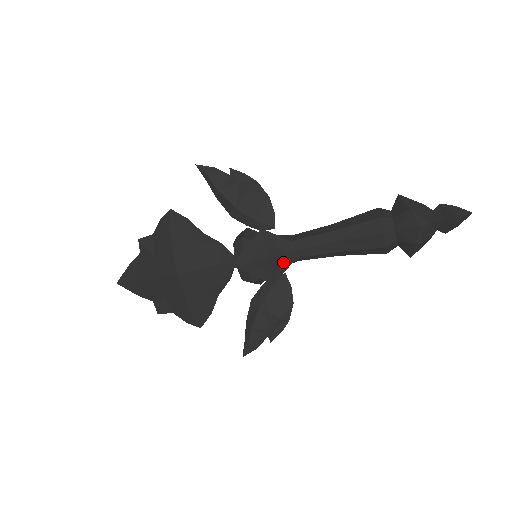
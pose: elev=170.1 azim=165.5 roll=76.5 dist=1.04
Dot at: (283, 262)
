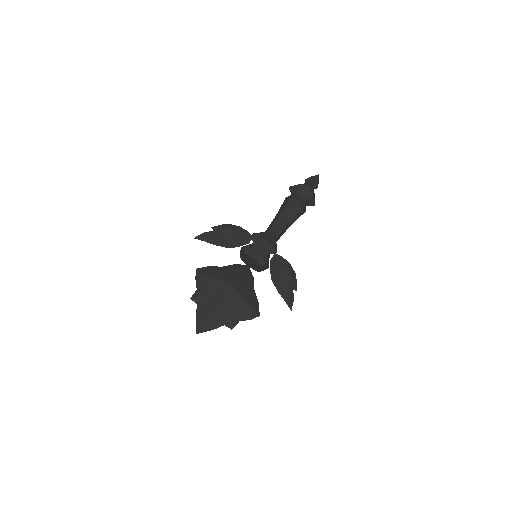
Dot at: (273, 240)
